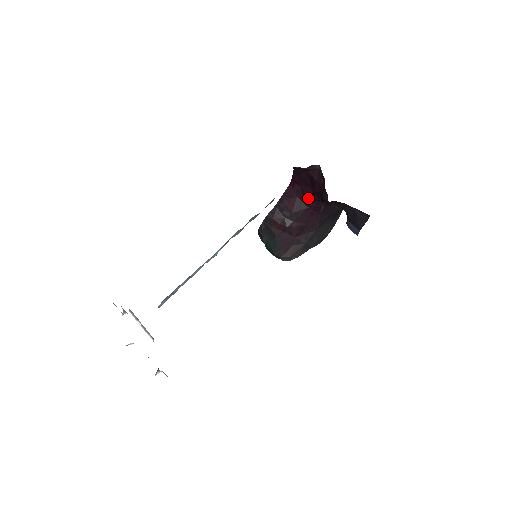
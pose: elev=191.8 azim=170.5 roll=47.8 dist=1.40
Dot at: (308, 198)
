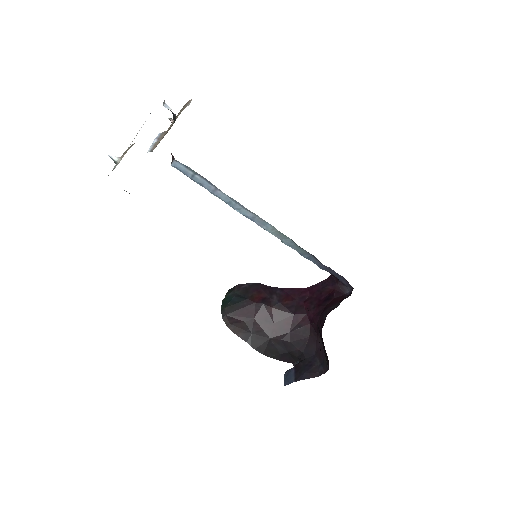
Dot at: (304, 308)
